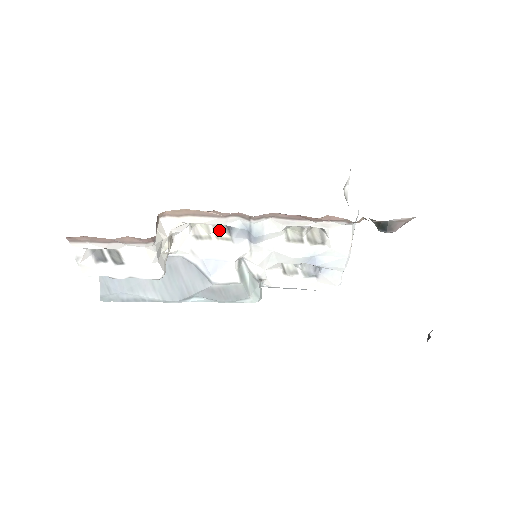
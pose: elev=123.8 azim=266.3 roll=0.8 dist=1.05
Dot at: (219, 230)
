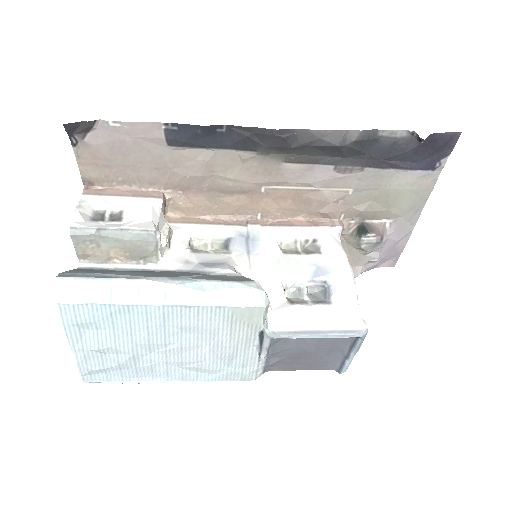
Dot at: (217, 250)
